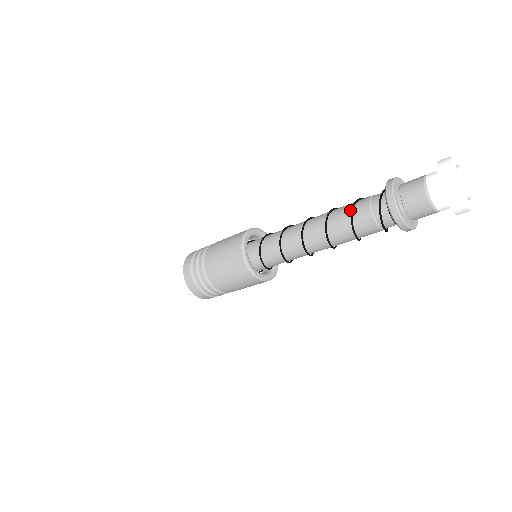
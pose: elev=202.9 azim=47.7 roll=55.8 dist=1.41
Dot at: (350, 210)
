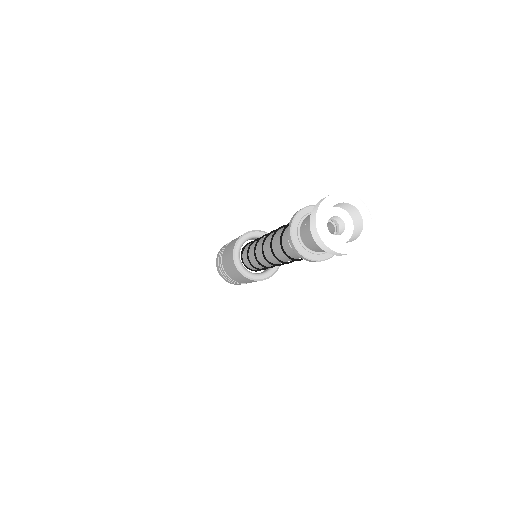
Dot at: (281, 247)
